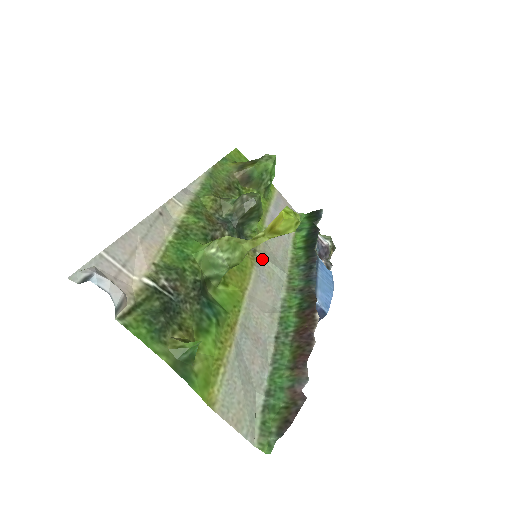
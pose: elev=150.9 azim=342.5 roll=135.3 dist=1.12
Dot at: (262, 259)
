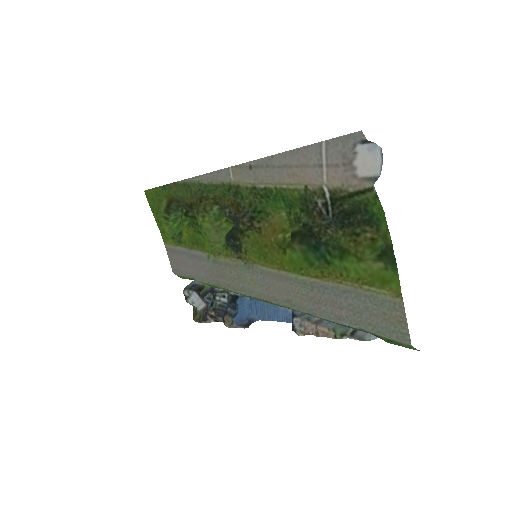
Dot at: (242, 267)
